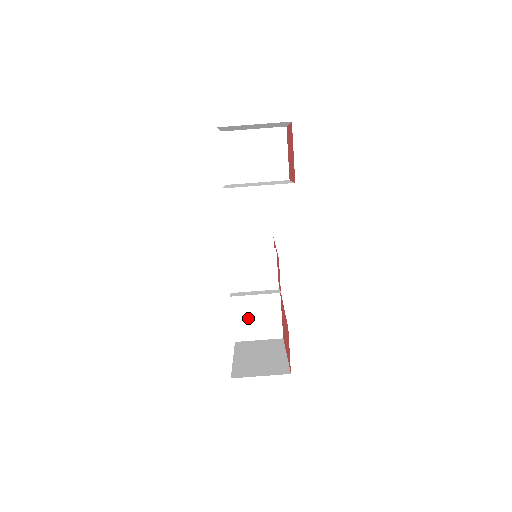
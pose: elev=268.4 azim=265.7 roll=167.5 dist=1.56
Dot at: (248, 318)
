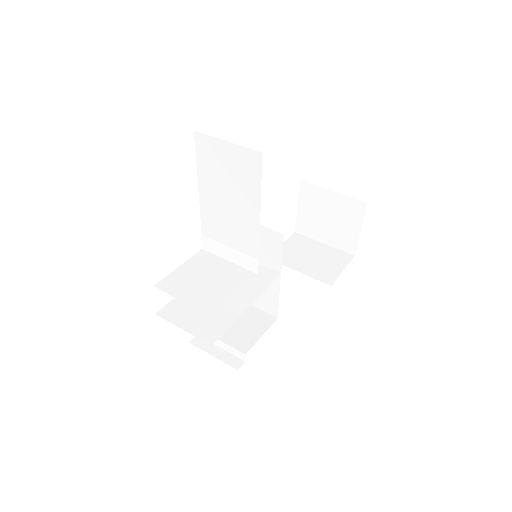
Dot at: (195, 276)
